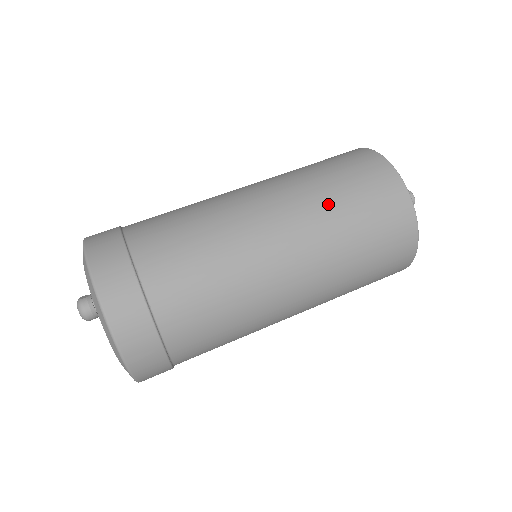
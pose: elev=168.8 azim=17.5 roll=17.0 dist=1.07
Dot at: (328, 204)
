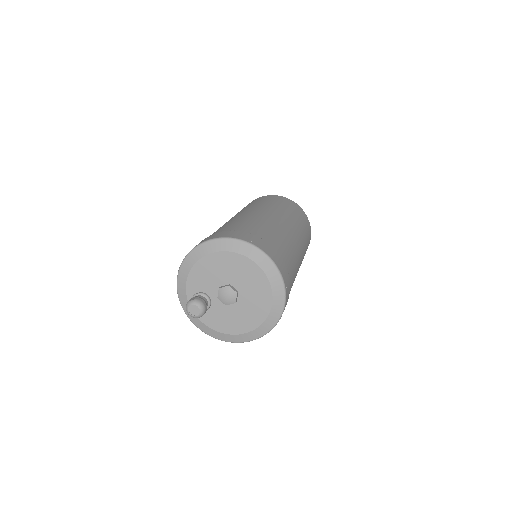
Dot at: (289, 213)
